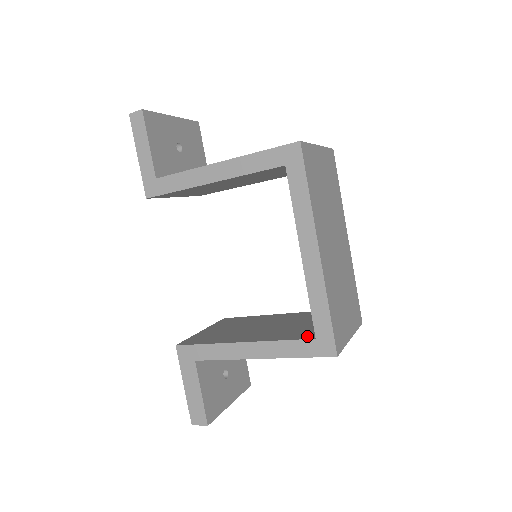
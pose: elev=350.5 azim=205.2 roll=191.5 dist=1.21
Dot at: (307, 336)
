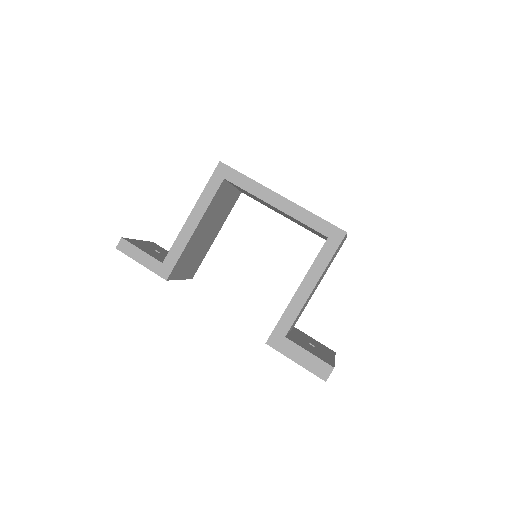
Dot at: occluded
